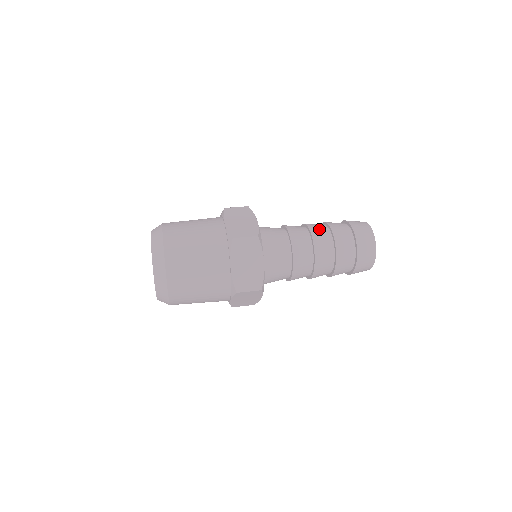
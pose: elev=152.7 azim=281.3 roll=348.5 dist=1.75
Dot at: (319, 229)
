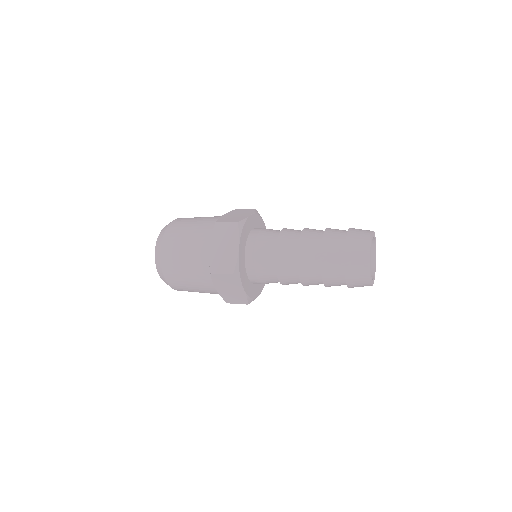
Dot at: (314, 231)
